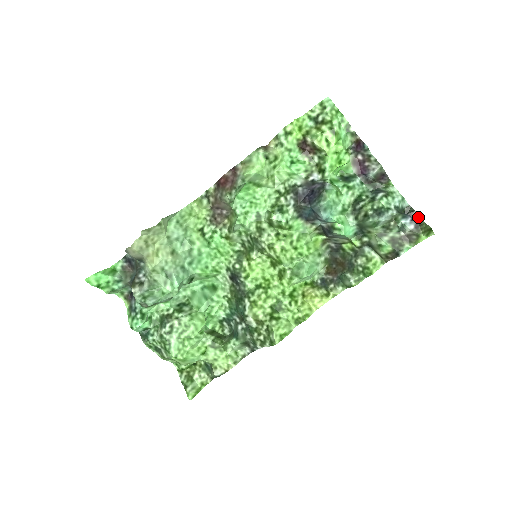
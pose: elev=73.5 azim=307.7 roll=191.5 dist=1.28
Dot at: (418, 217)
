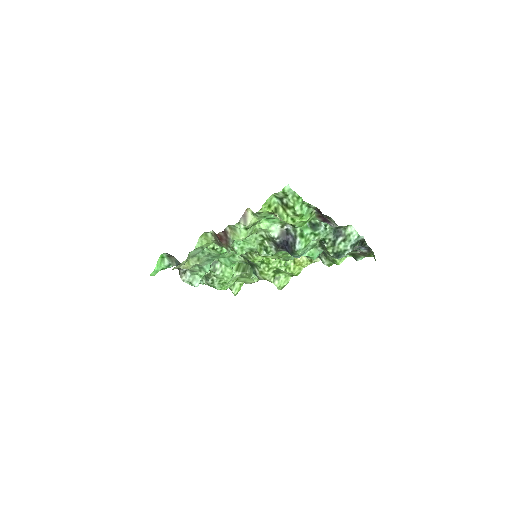
Dot at: (369, 248)
